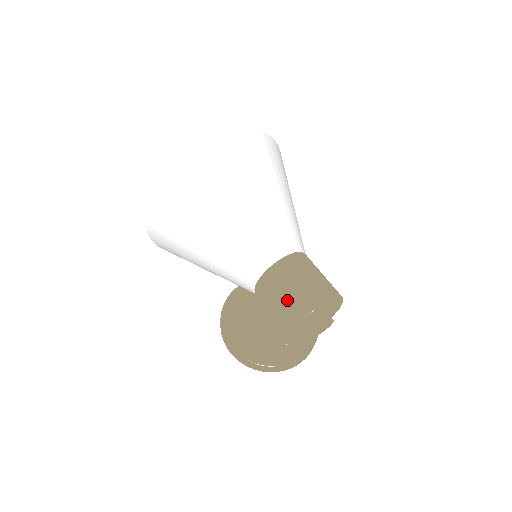
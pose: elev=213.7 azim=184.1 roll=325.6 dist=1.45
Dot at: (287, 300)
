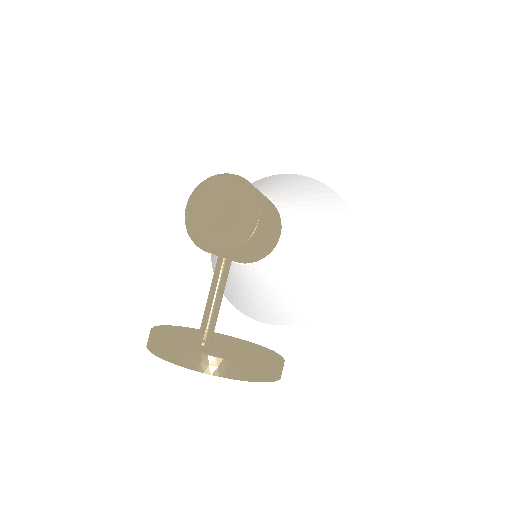
Dot at: occluded
